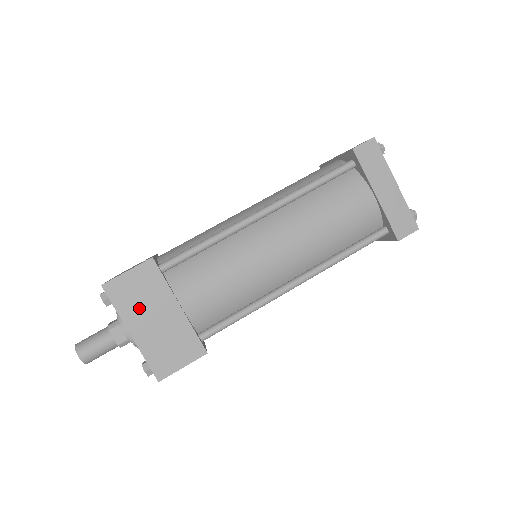
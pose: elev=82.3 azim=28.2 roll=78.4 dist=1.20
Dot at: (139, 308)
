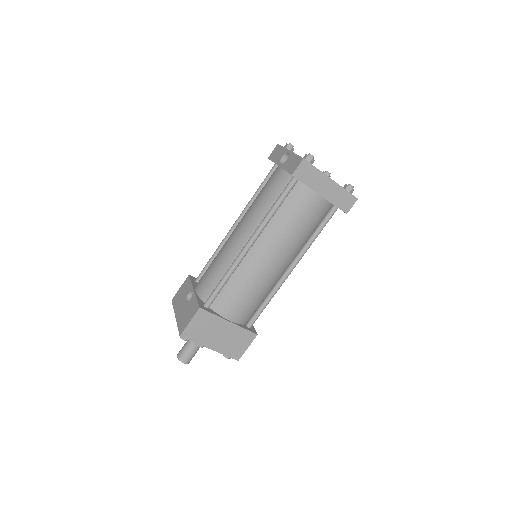
Dot at: (207, 335)
